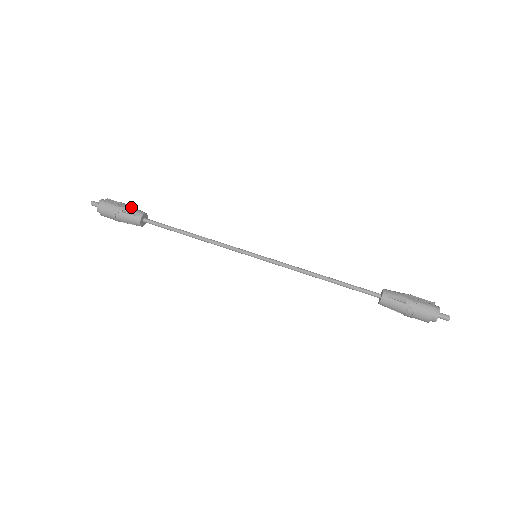
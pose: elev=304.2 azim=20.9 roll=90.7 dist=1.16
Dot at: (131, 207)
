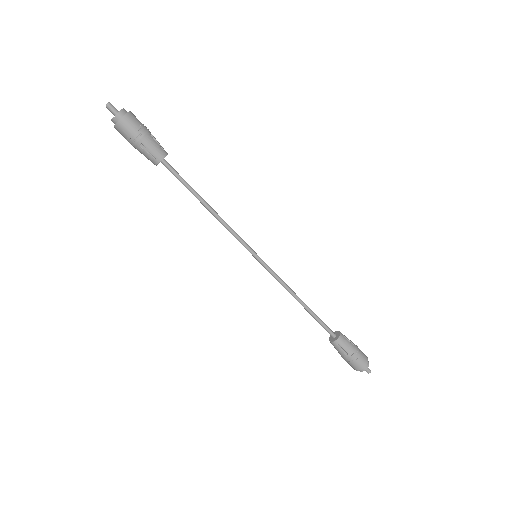
Dot at: (155, 140)
